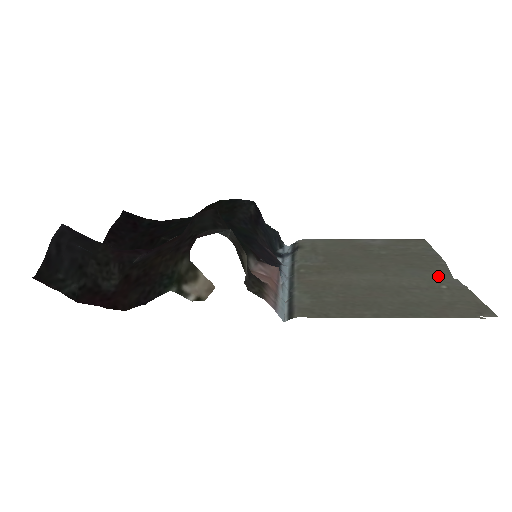
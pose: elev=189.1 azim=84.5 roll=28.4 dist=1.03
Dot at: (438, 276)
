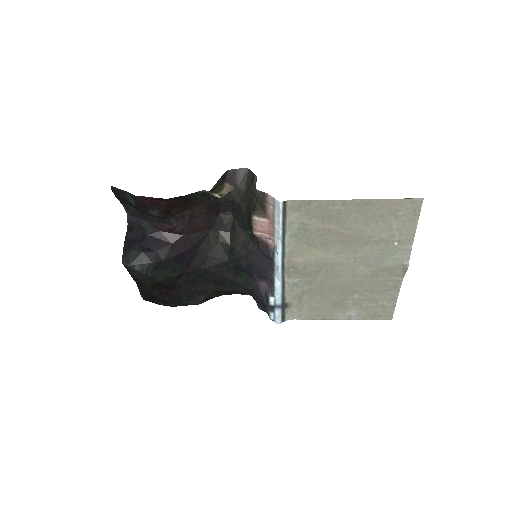
Dot at: (394, 260)
